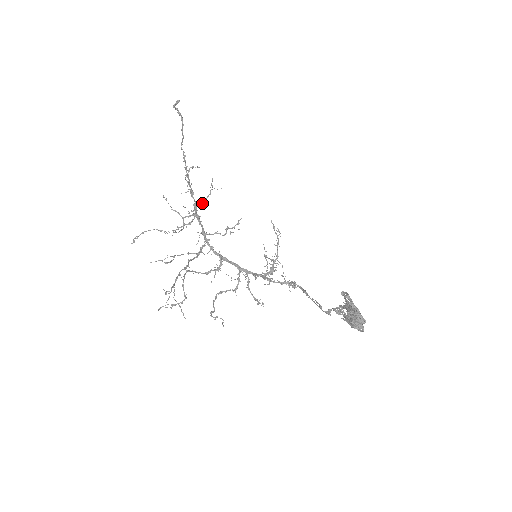
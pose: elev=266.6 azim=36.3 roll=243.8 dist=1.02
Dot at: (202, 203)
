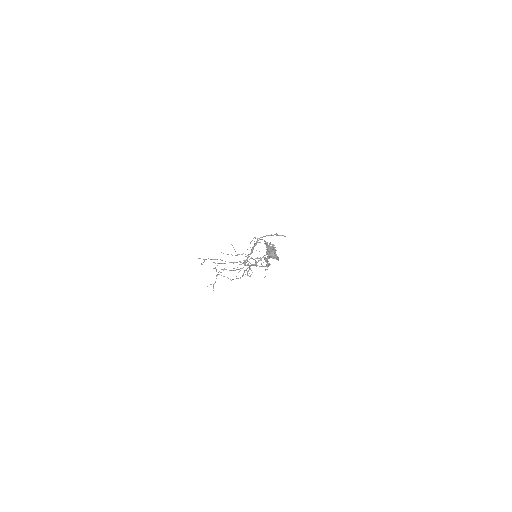
Dot at: (252, 250)
